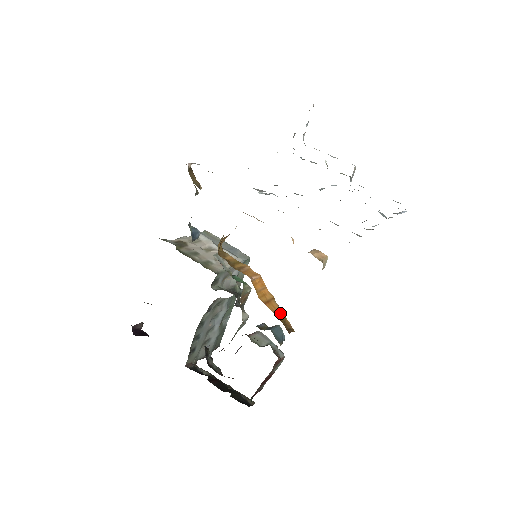
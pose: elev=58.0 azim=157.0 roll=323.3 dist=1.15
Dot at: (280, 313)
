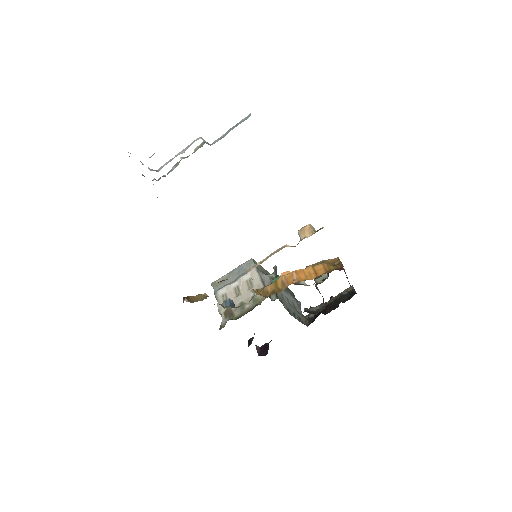
Dot at: (325, 266)
